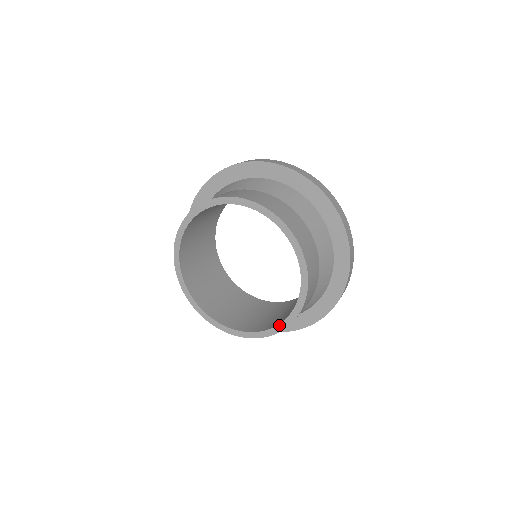
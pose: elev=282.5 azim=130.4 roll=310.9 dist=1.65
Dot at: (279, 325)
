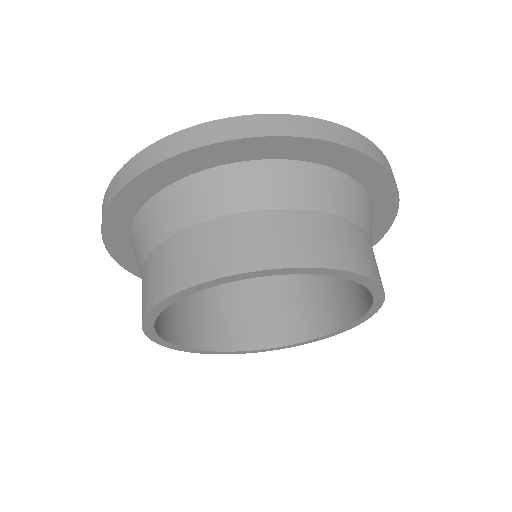
Dot at: (365, 315)
